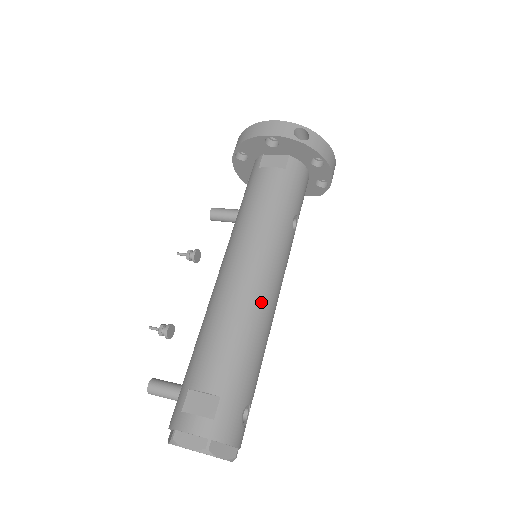
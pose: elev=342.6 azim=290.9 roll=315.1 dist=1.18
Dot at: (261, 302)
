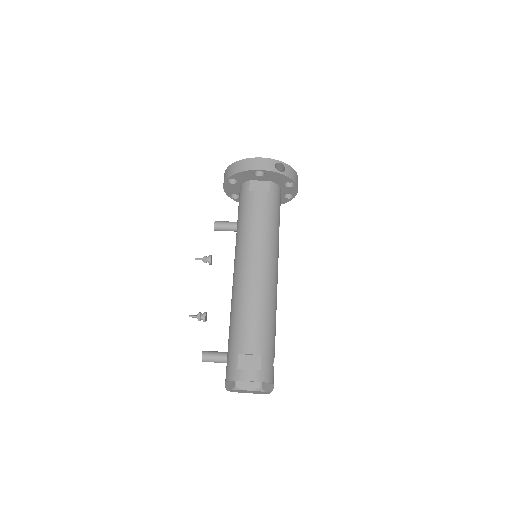
Dot at: (272, 290)
